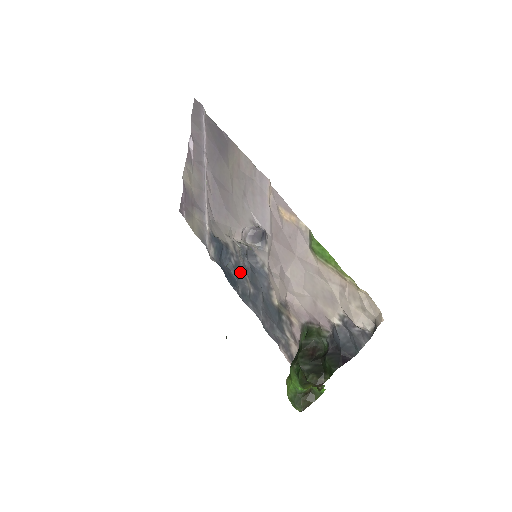
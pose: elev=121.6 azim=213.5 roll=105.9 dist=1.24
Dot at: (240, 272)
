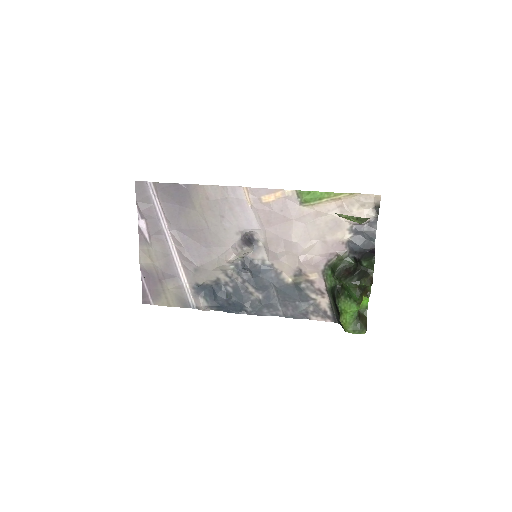
Dot at: (242, 292)
